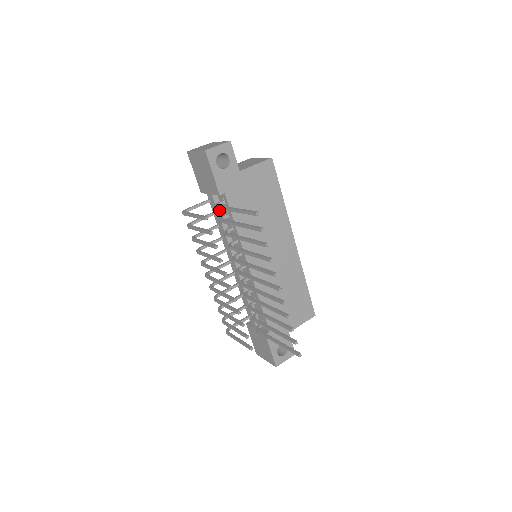
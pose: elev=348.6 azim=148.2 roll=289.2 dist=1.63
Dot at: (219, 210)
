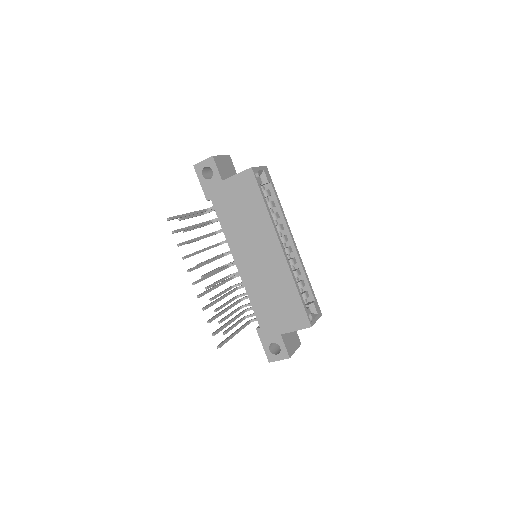
Dot at: occluded
